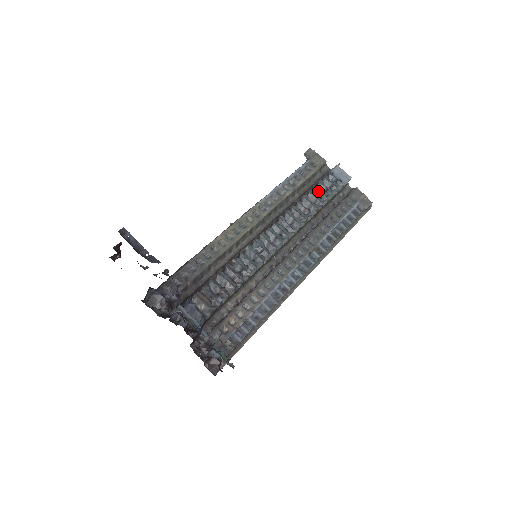
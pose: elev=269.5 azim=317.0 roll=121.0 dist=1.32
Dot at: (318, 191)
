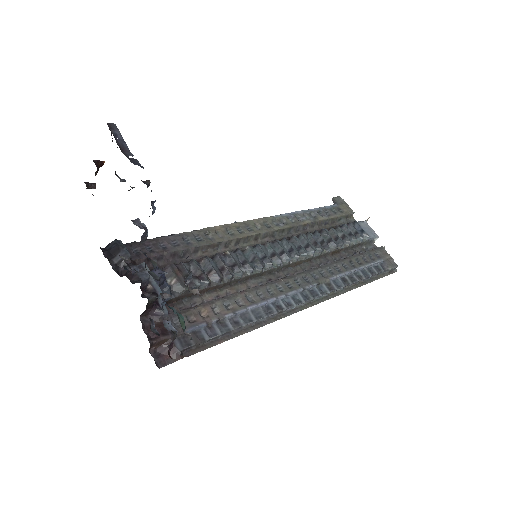
Dot at: (341, 231)
